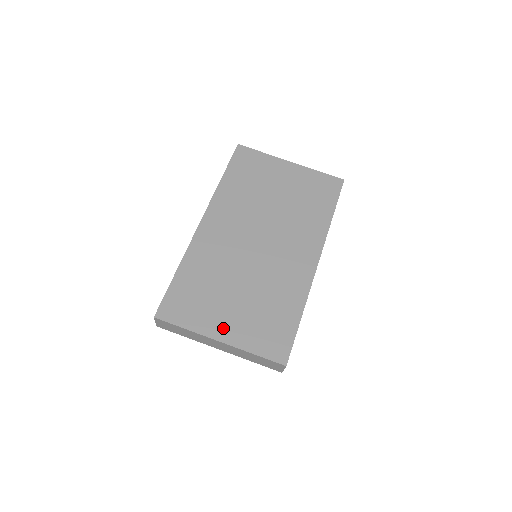
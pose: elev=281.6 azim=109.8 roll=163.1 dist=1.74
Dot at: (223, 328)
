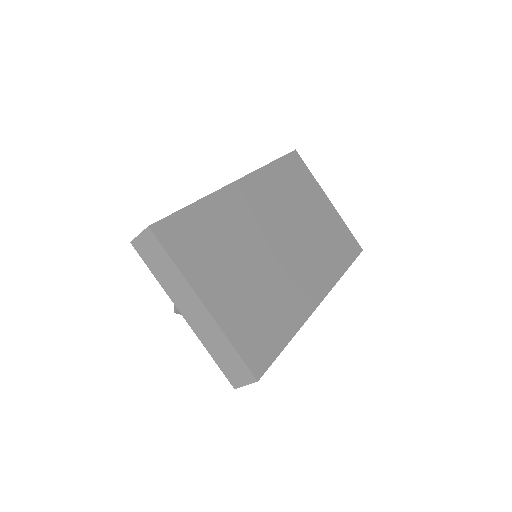
Dot at: (214, 294)
